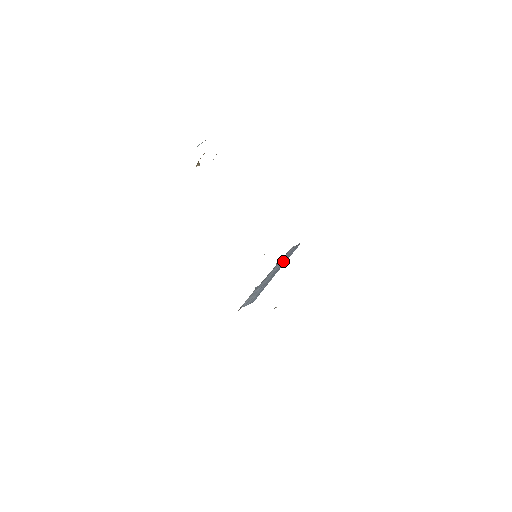
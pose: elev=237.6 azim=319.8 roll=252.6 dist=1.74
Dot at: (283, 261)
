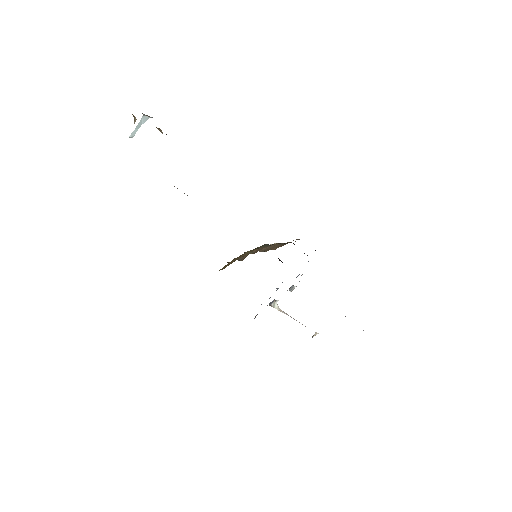
Dot at: occluded
